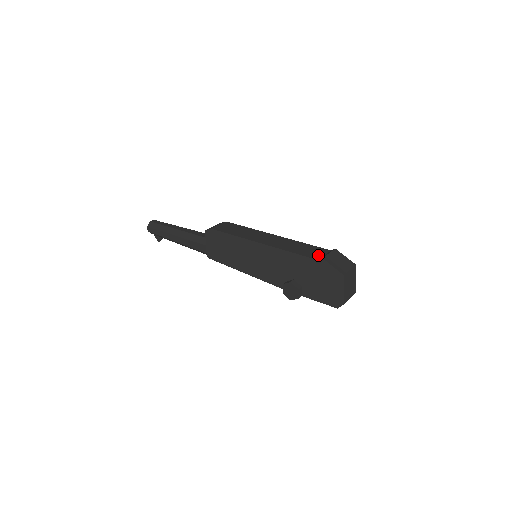
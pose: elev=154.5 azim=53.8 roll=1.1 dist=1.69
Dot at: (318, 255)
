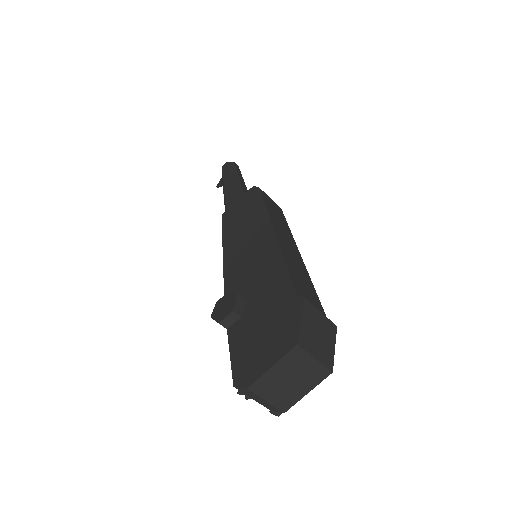
Dot at: (307, 299)
